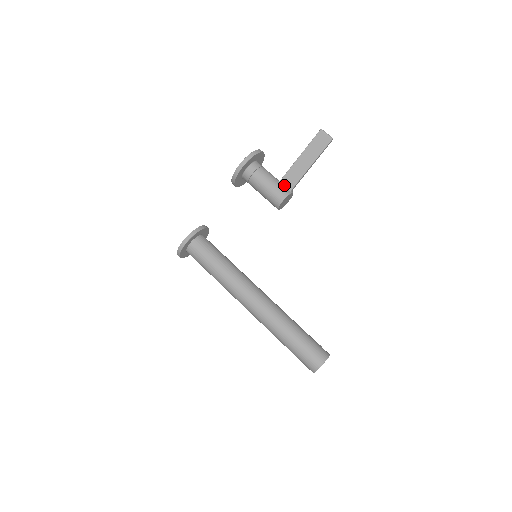
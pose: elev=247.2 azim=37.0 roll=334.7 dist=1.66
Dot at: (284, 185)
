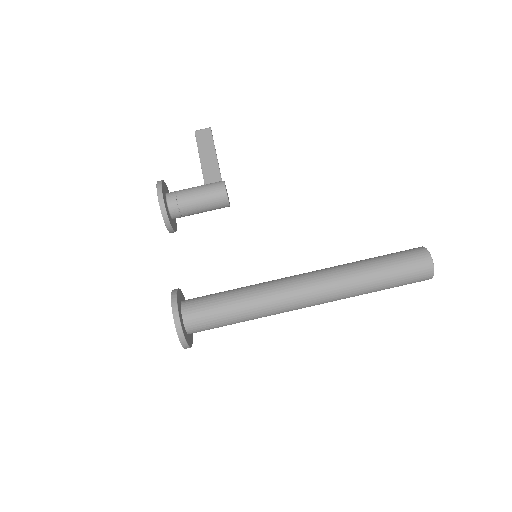
Dot at: occluded
